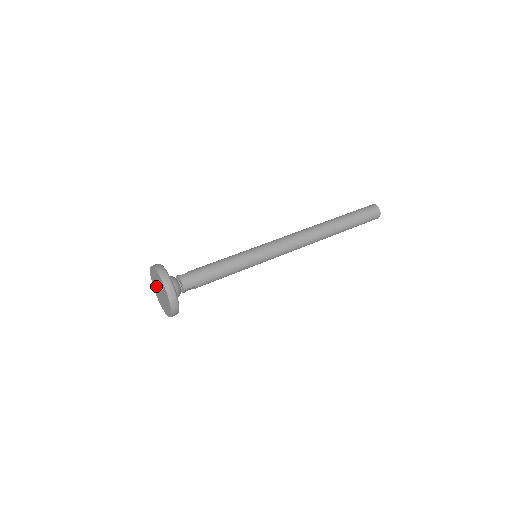
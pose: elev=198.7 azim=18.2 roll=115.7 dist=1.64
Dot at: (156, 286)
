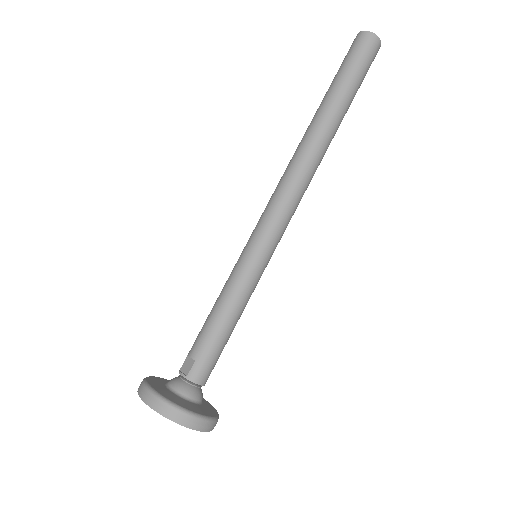
Dot at: occluded
